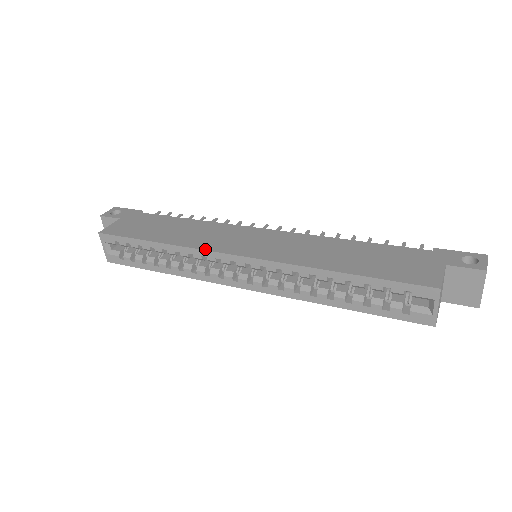
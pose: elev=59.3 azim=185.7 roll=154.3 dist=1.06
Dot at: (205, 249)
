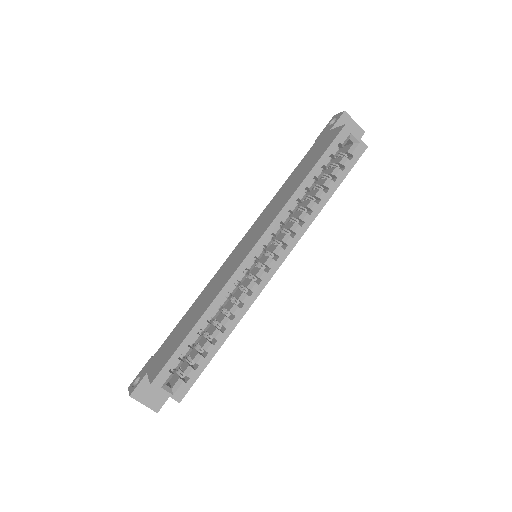
Dot at: (231, 276)
